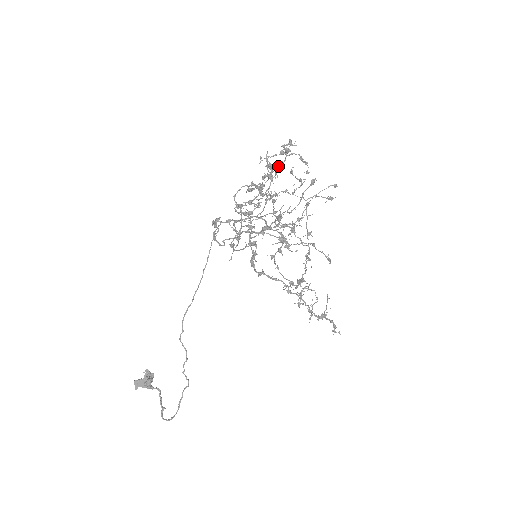
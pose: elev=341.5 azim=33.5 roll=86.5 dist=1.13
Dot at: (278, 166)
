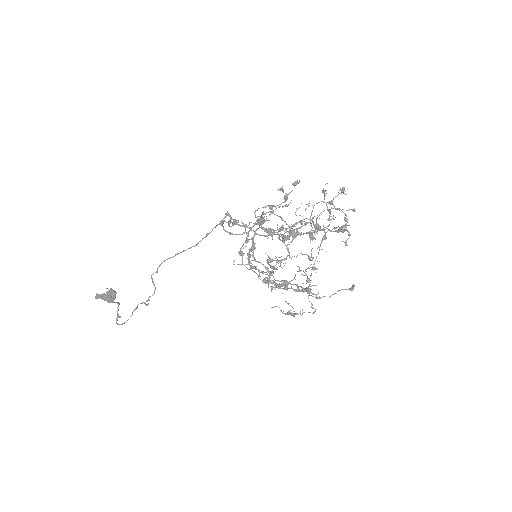
Dot at: occluded
